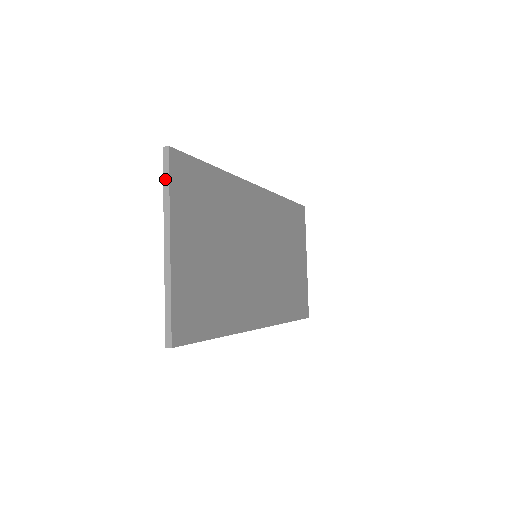
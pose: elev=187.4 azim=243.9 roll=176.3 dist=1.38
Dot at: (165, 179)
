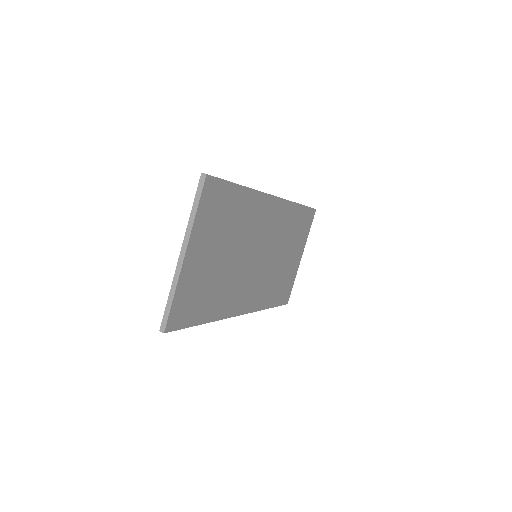
Dot at: (196, 200)
